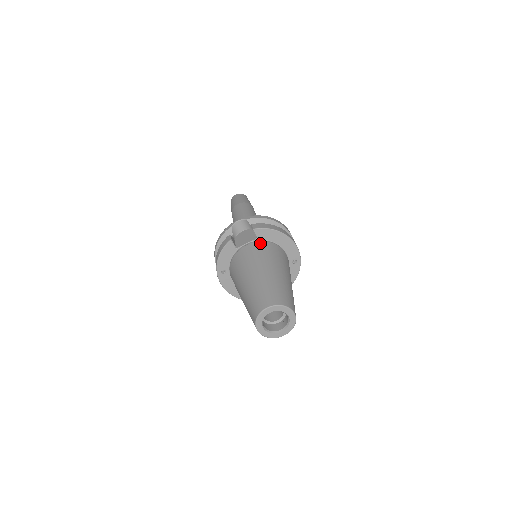
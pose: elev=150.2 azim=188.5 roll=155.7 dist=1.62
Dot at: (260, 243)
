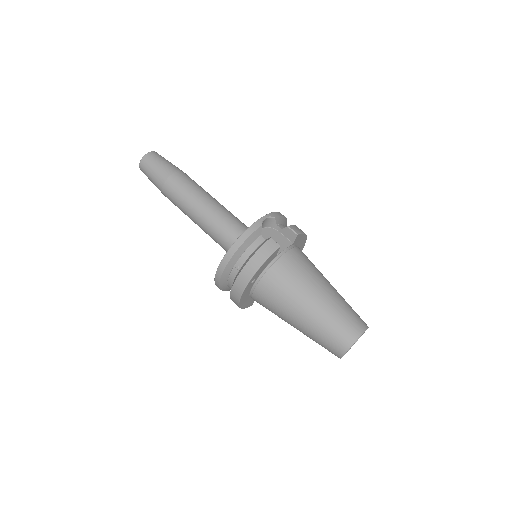
Dot at: (298, 249)
